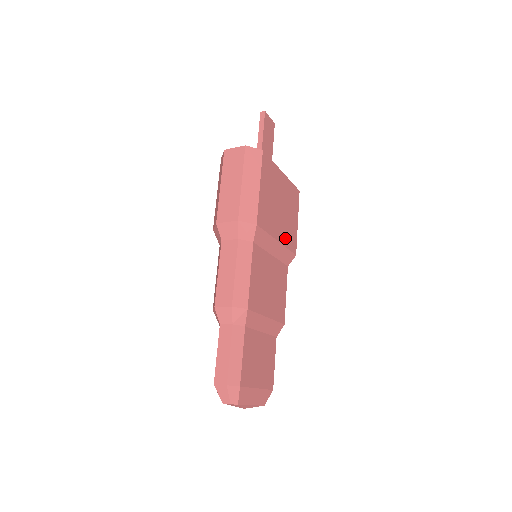
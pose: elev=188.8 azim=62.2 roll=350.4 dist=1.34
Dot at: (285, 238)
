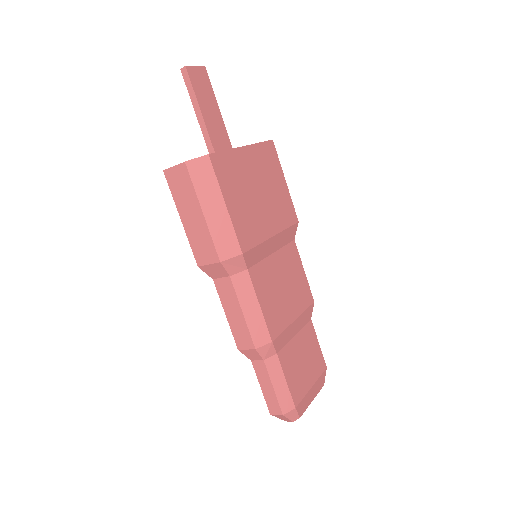
Dot at: (279, 221)
